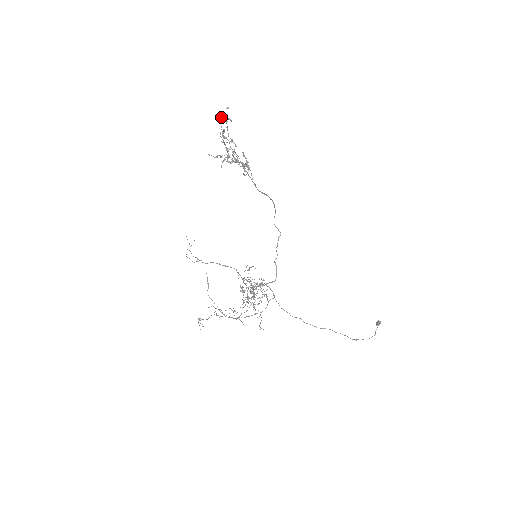
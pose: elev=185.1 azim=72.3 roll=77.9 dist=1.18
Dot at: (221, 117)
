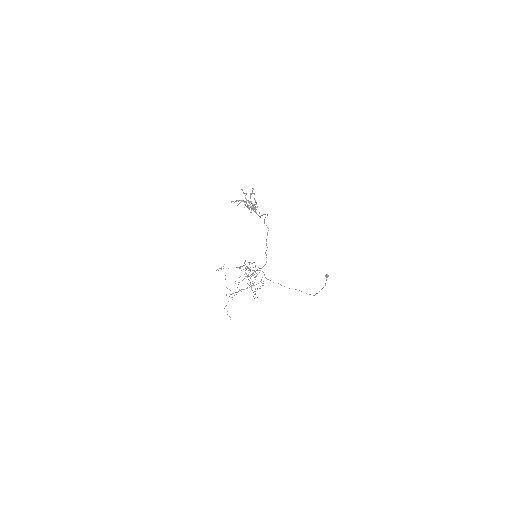
Dot at: occluded
